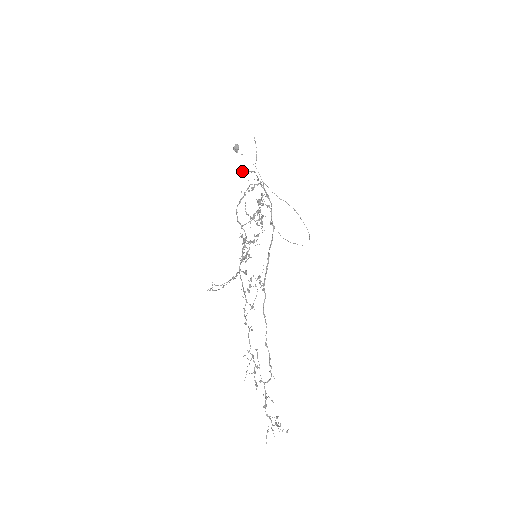
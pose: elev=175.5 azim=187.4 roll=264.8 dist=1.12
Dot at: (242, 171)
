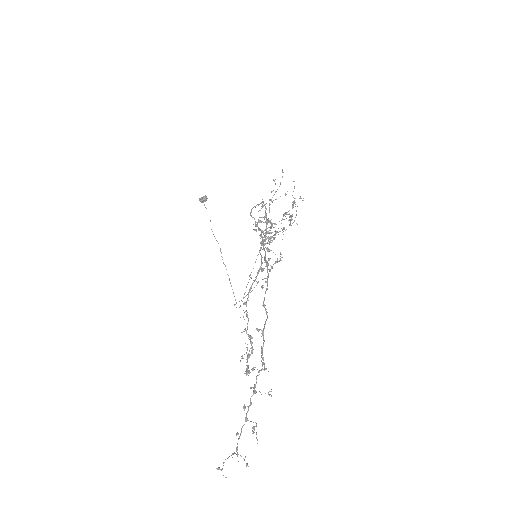
Dot at: occluded
